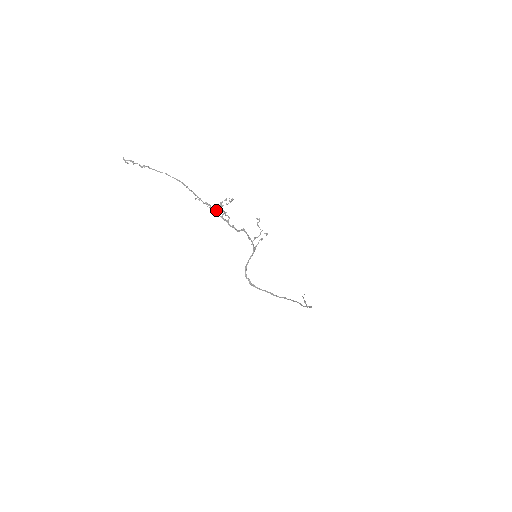
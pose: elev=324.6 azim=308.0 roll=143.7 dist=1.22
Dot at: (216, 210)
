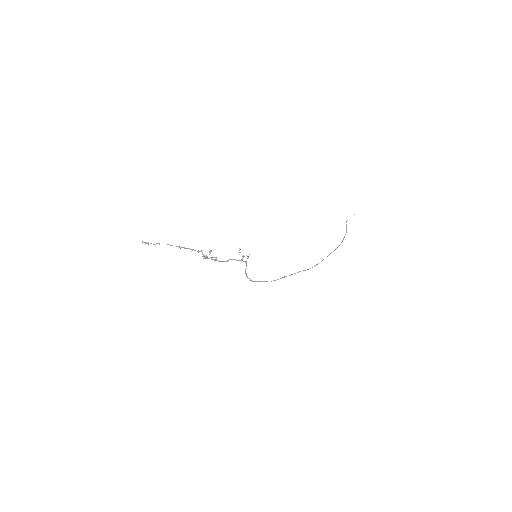
Dot at: (206, 255)
